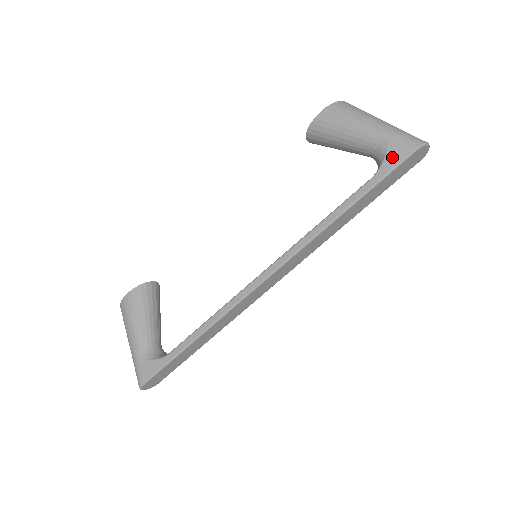
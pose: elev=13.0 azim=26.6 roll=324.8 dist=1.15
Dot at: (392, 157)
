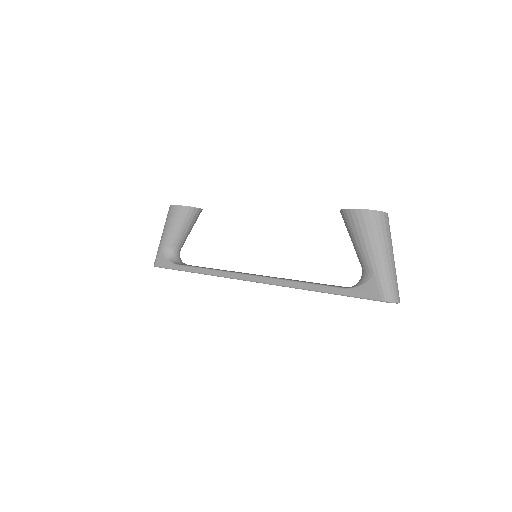
Dot at: (365, 290)
